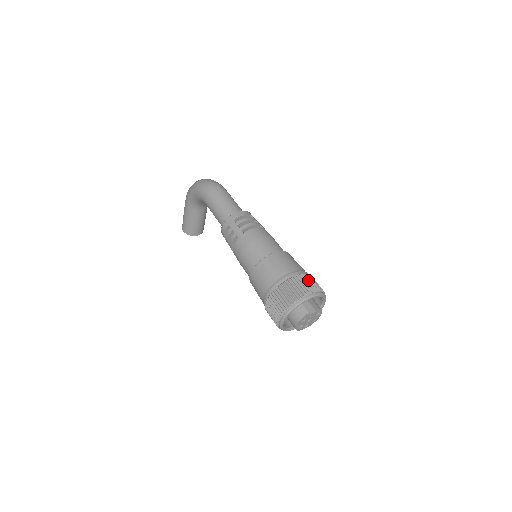
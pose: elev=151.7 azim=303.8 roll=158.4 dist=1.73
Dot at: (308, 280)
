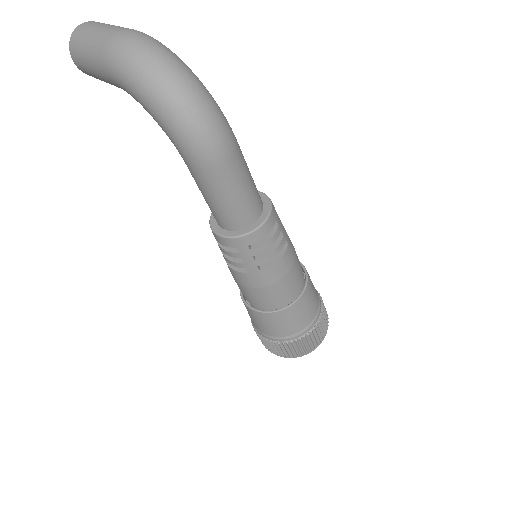
Dot at: (322, 328)
